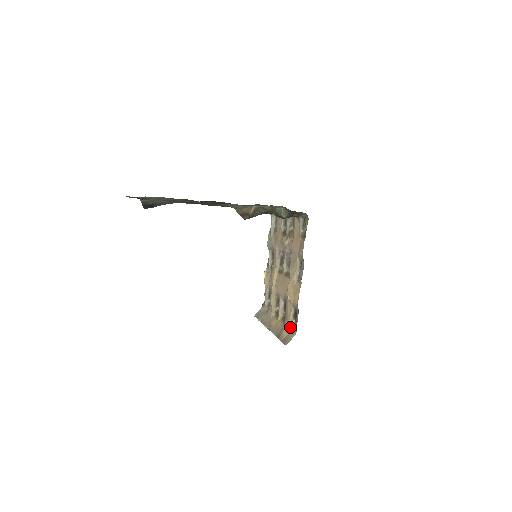
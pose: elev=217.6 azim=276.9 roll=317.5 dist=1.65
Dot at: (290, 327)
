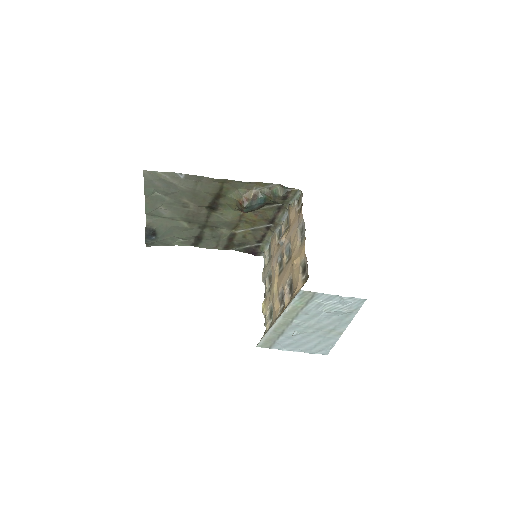
Dot at: (301, 285)
